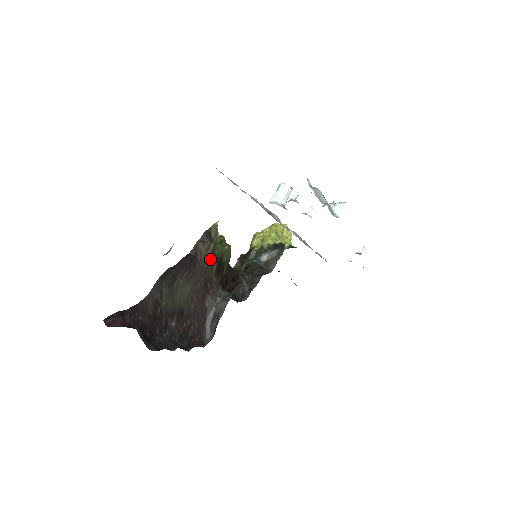
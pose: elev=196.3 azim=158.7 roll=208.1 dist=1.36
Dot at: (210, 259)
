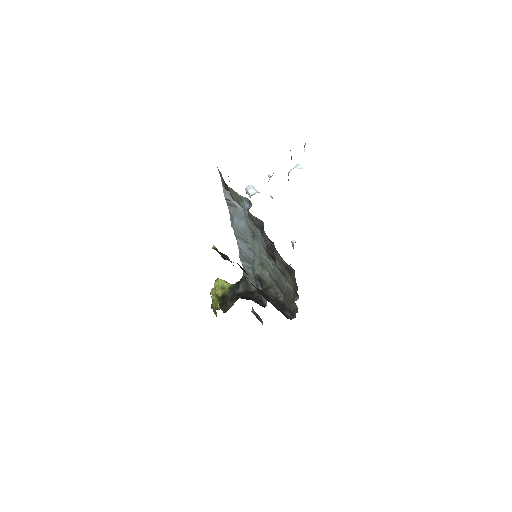
Dot at: occluded
